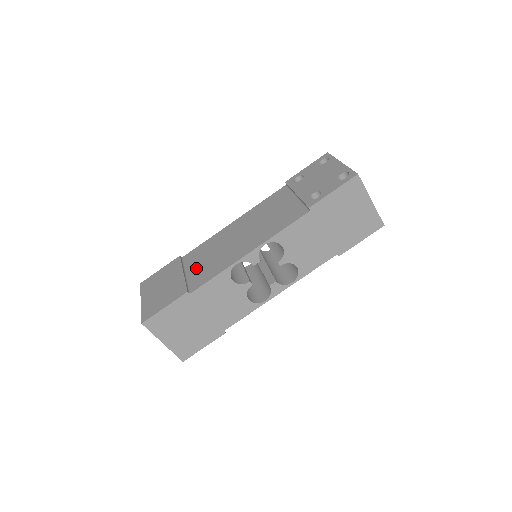
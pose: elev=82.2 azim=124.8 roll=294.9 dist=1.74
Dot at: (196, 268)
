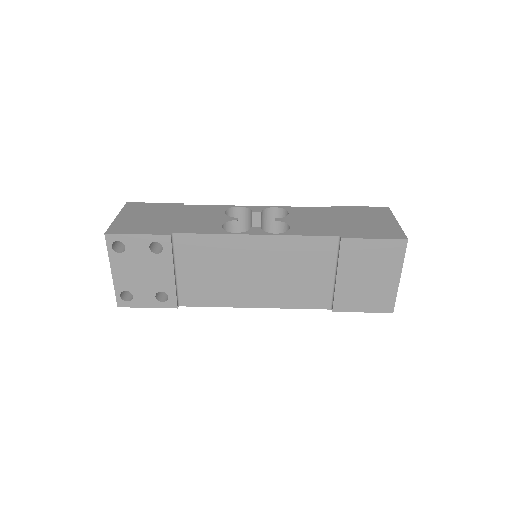
Dot at: occluded
